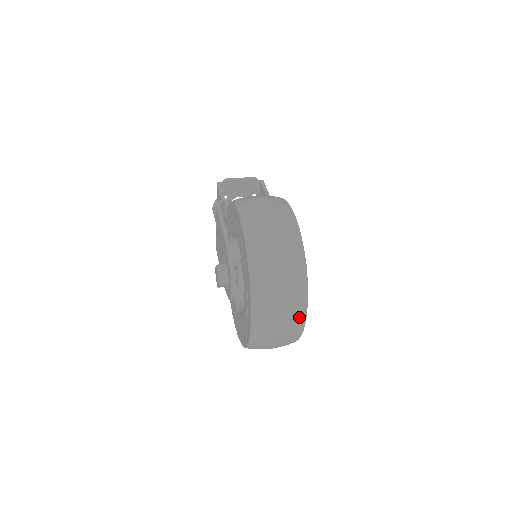
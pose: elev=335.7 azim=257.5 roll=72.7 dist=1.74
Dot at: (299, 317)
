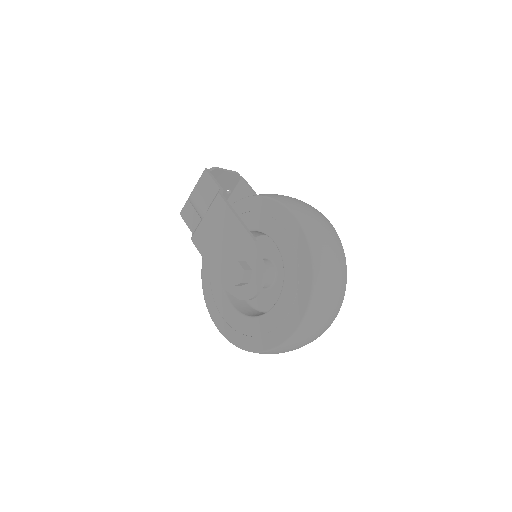
Dot at: (331, 322)
